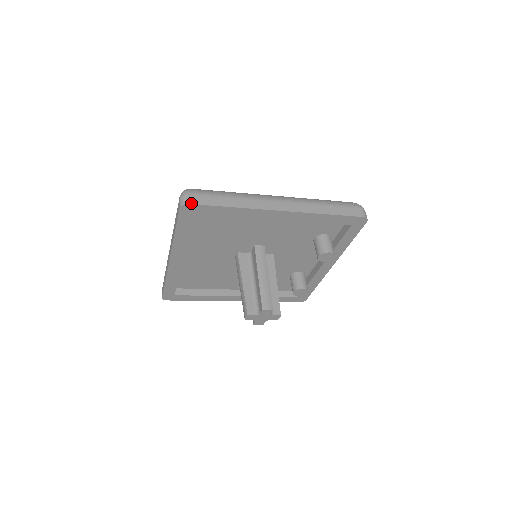
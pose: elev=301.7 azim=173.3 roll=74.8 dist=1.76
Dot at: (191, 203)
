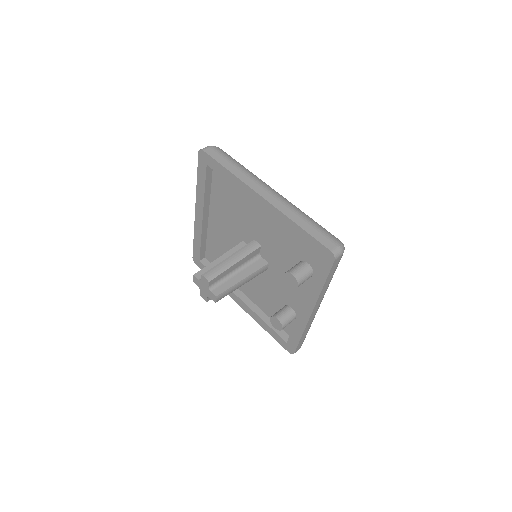
Dot at: (205, 151)
